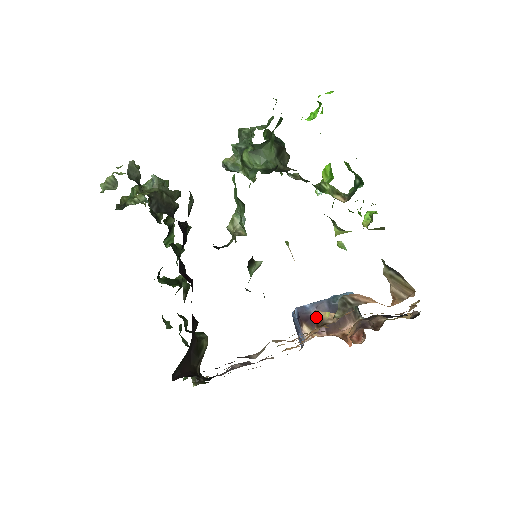
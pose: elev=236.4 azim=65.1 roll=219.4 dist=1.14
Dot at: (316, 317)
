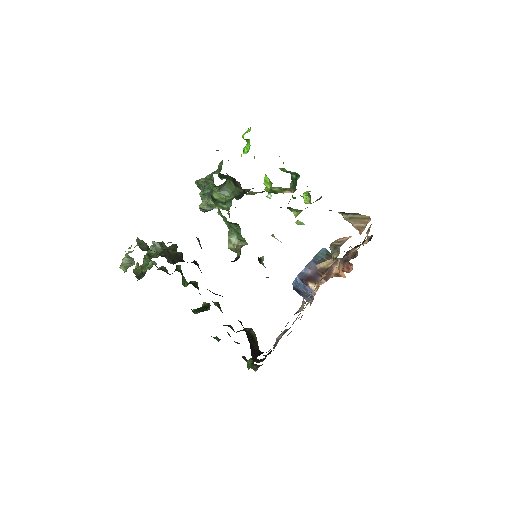
Dot at: (319, 269)
